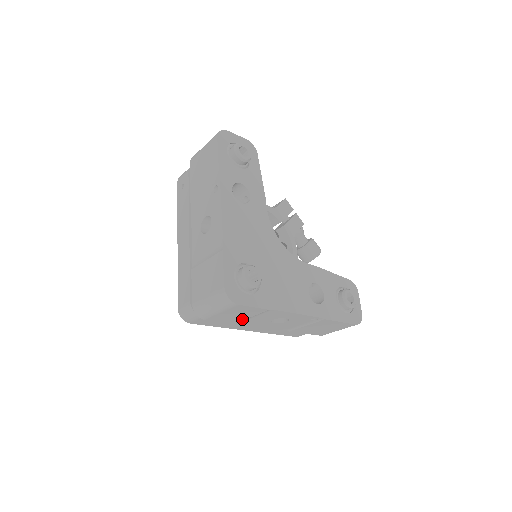
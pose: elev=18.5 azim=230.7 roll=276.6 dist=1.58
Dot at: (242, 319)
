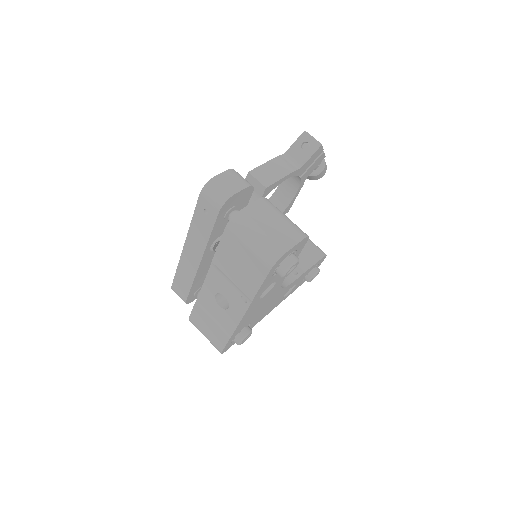
Dot at: occluded
